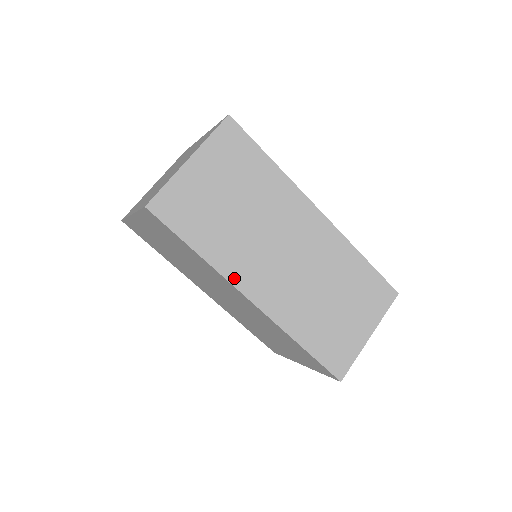
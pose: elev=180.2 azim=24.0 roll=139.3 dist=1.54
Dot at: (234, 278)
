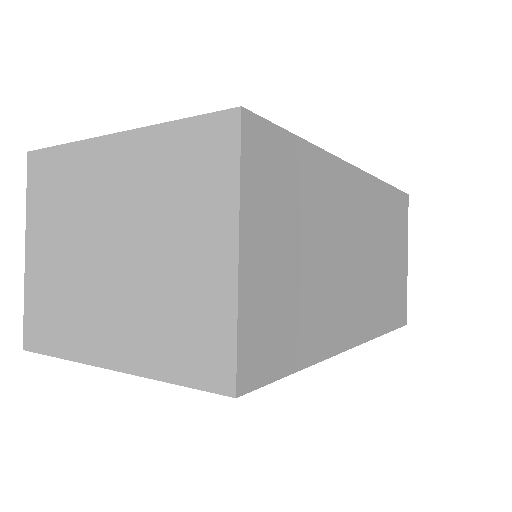
Dot at: (336, 345)
